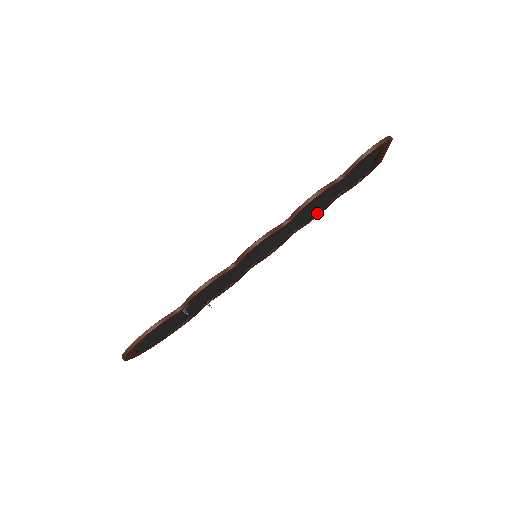
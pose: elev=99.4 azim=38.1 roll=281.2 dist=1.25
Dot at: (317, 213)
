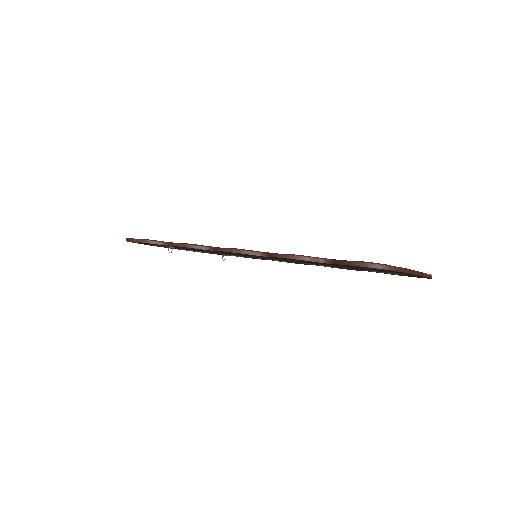
Dot at: occluded
